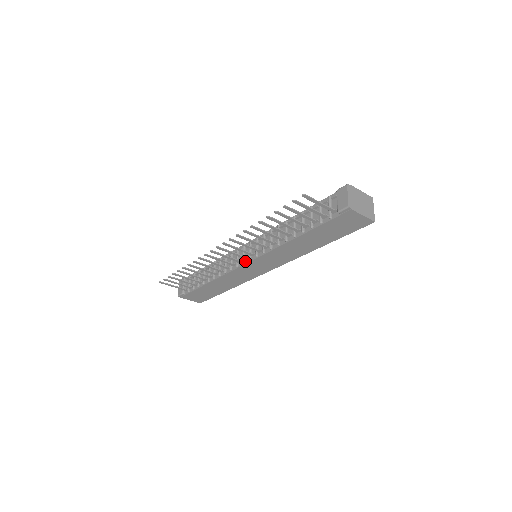
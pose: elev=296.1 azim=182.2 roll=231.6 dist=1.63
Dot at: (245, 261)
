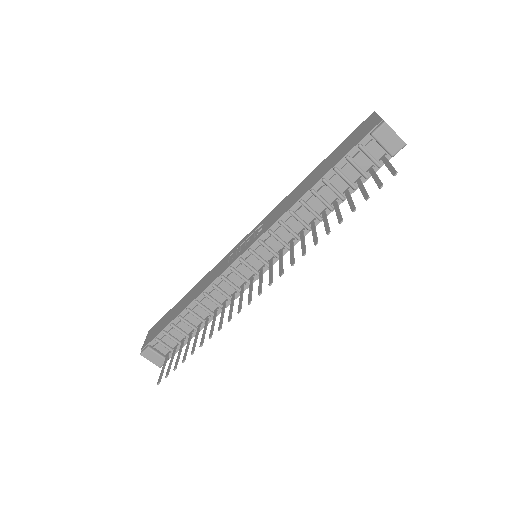
Dot at: occluded
